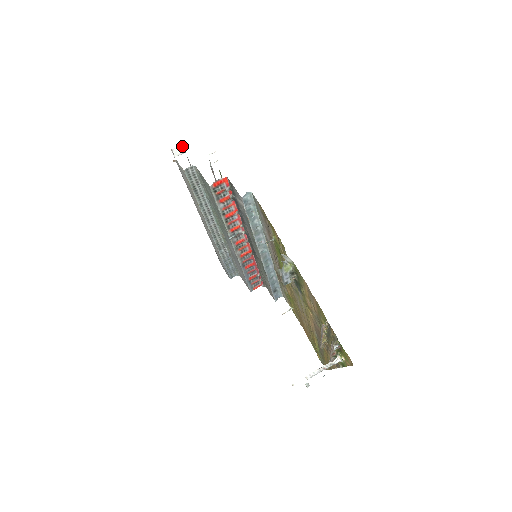
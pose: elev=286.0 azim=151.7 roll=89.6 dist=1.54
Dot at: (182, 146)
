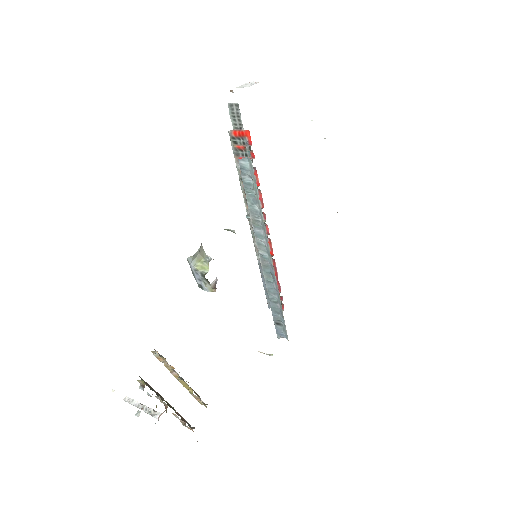
Dot at: (257, 82)
